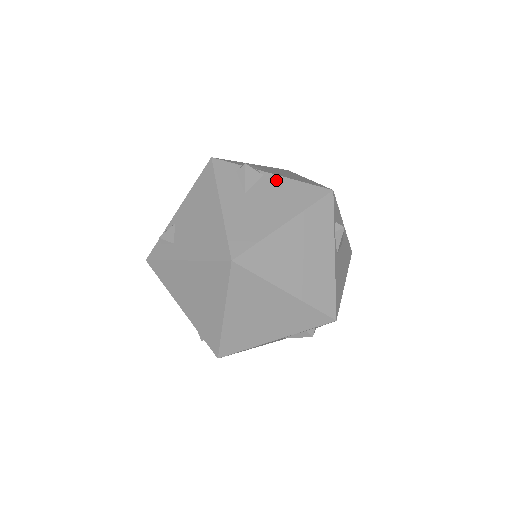
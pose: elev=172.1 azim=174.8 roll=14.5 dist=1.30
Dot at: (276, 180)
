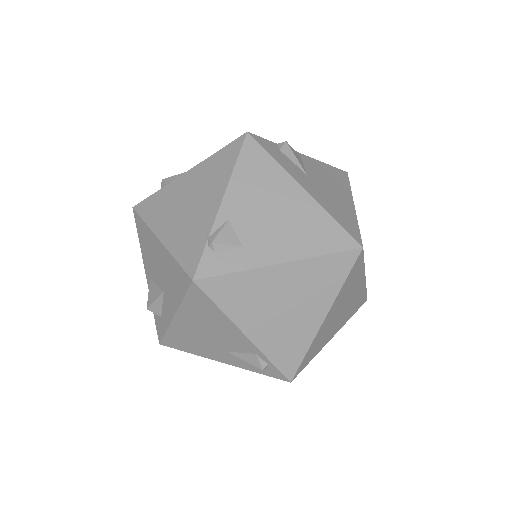
Dot at: (312, 161)
